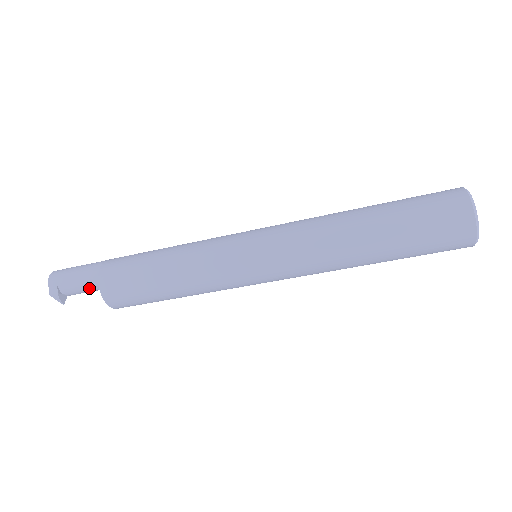
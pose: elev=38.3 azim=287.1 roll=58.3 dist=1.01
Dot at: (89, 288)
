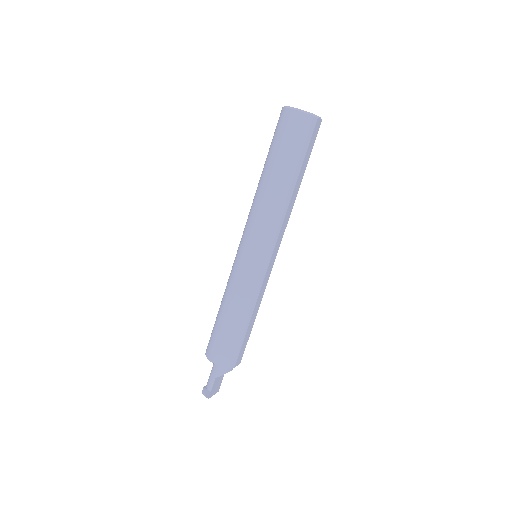
Dot at: (213, 370)
